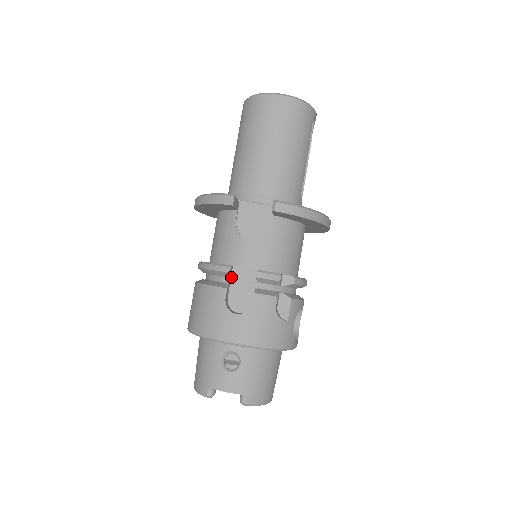
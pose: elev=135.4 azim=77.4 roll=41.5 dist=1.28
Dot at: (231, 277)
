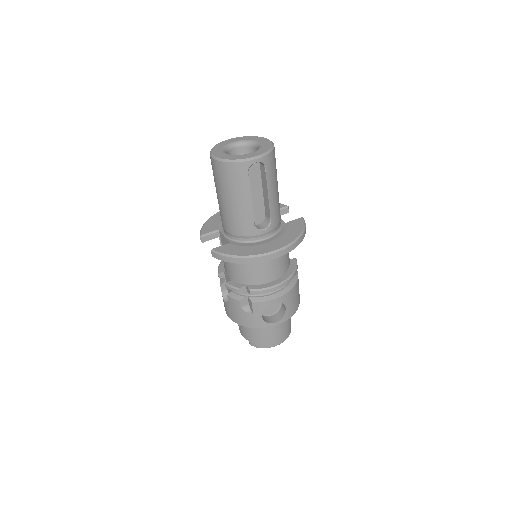
Dot at: (225, 277)
